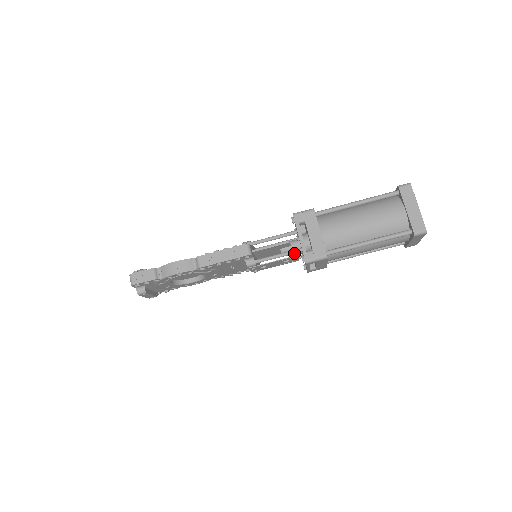
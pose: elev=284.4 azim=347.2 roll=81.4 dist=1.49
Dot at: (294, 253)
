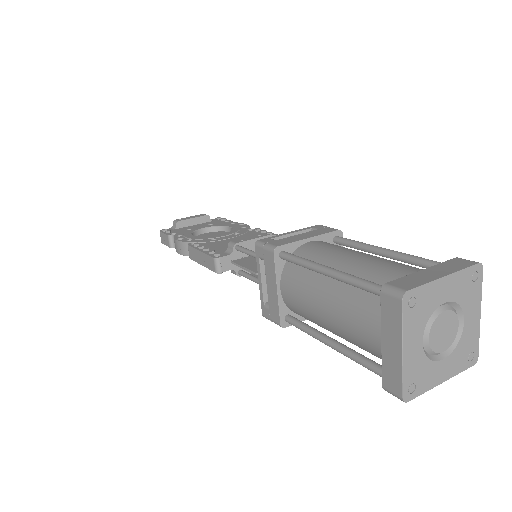
Dot at: occluded
